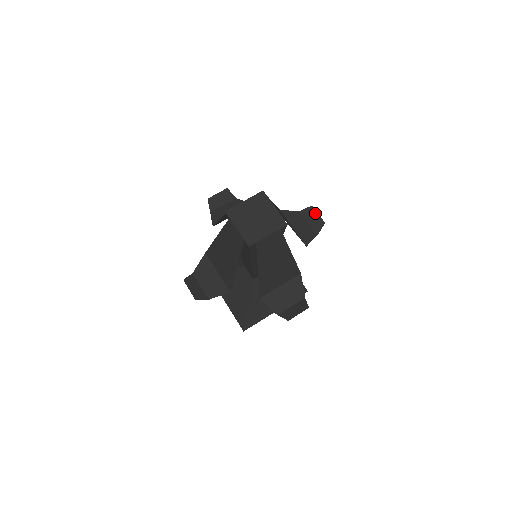
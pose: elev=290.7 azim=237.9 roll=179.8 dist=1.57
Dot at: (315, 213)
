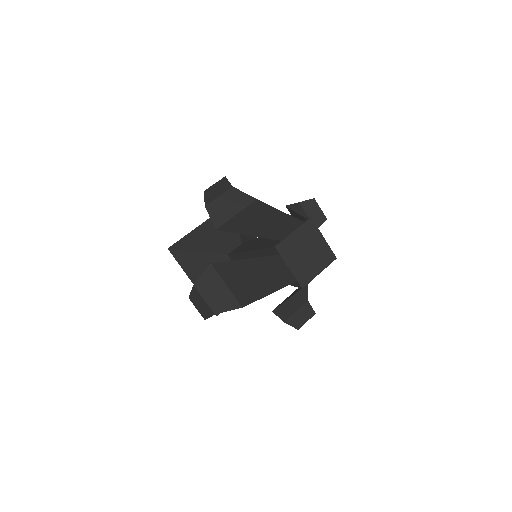
Dot at: (317, 207)
